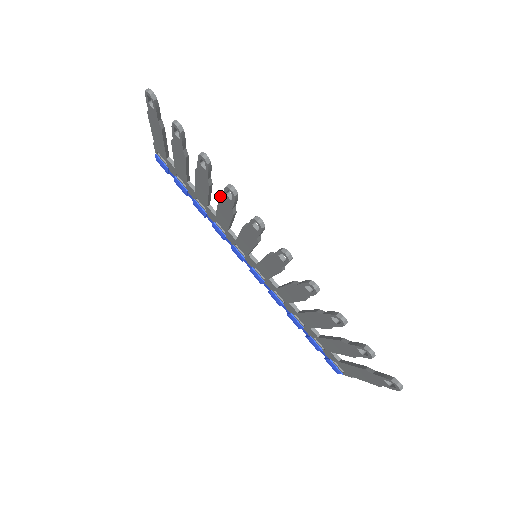
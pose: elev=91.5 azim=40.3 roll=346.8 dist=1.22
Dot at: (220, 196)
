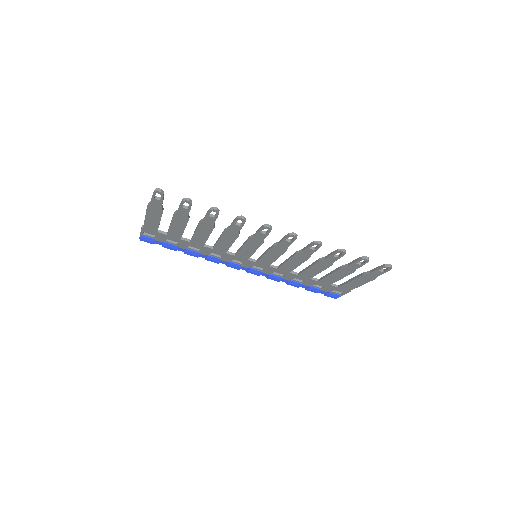
Dot at: (224, 230)
